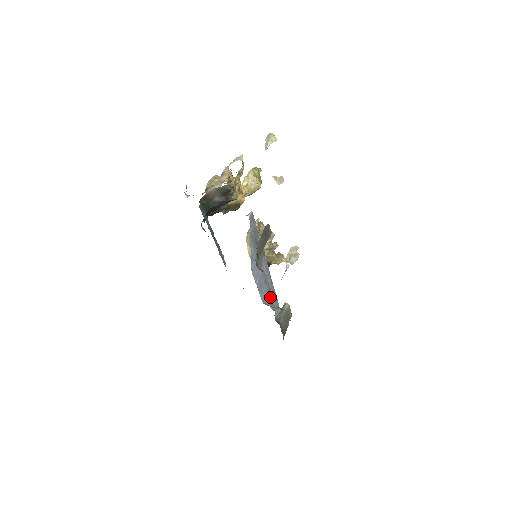
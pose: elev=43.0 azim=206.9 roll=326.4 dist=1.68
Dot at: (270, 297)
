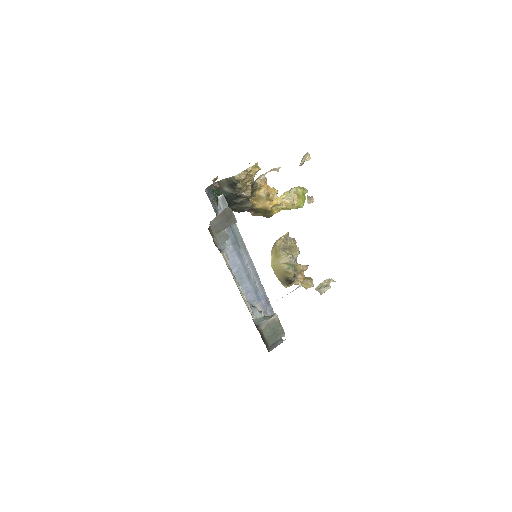
Dot at: (259, 300)
